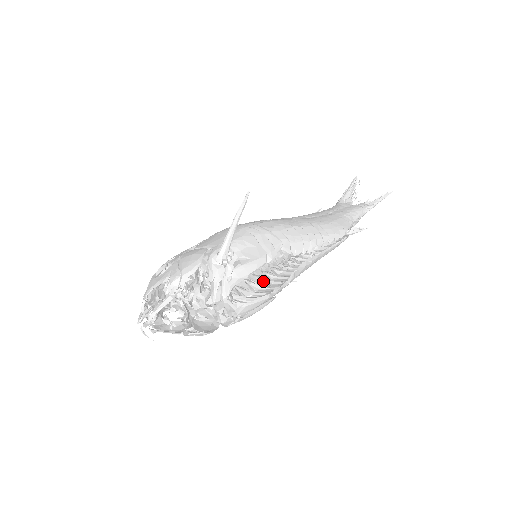
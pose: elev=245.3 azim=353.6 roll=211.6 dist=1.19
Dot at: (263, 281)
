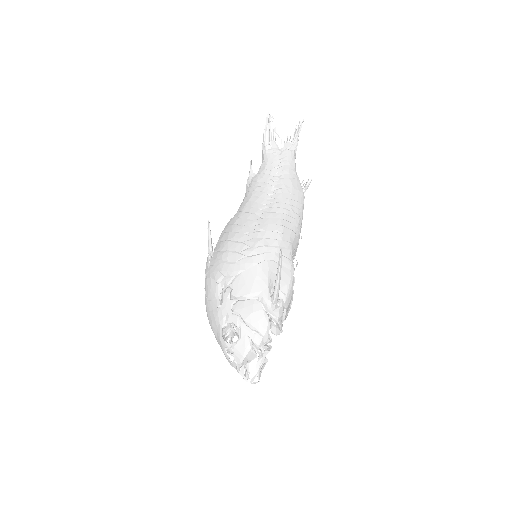
Dot at: occluded
